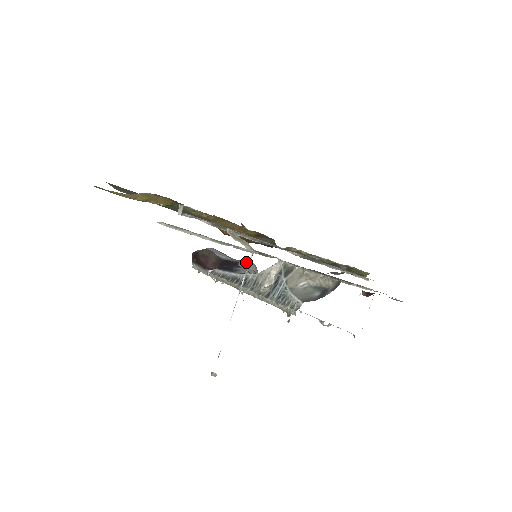
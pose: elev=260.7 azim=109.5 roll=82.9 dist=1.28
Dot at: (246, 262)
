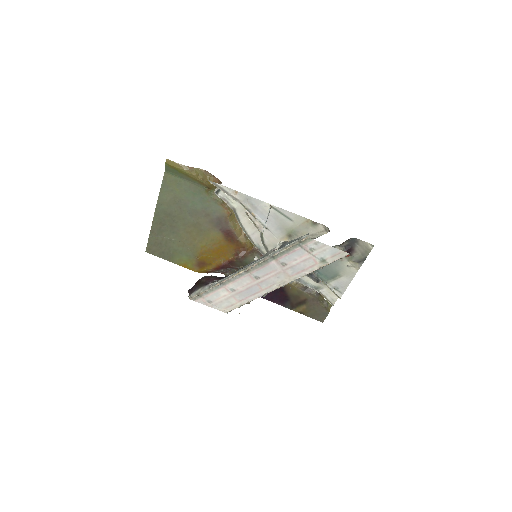
Dot at: occluded
